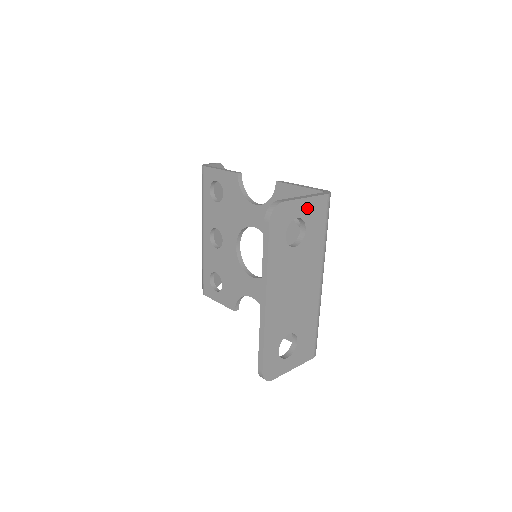
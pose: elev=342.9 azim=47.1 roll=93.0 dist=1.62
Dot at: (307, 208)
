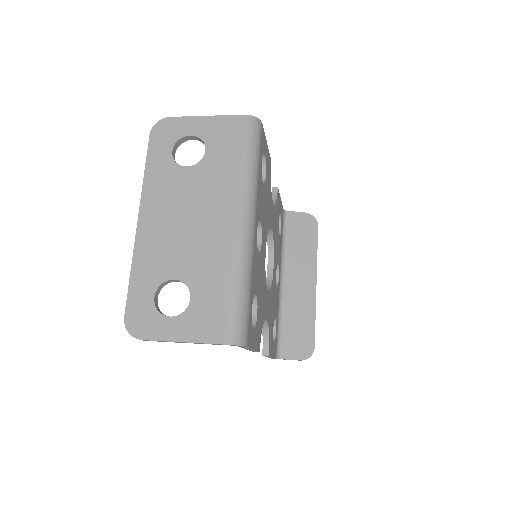
Dot at: (208, 127)
